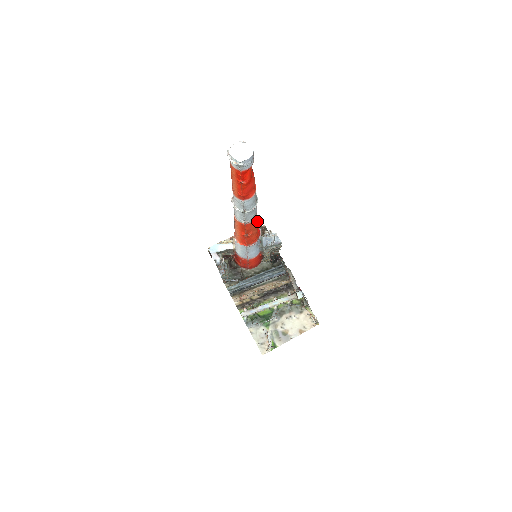
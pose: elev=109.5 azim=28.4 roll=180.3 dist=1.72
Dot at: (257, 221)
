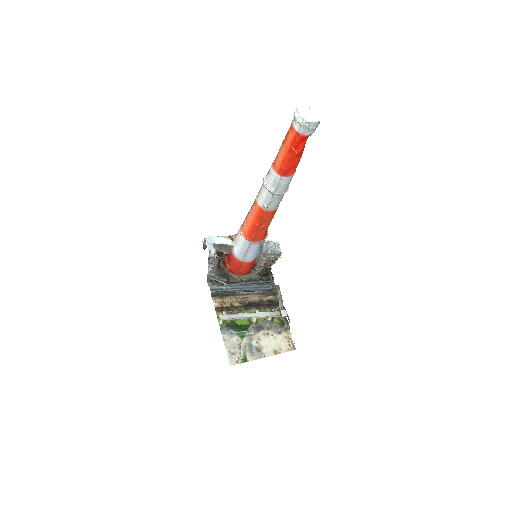
Dot at: occluded
